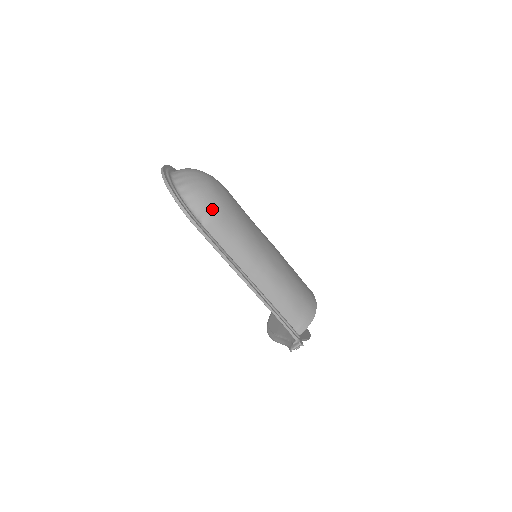
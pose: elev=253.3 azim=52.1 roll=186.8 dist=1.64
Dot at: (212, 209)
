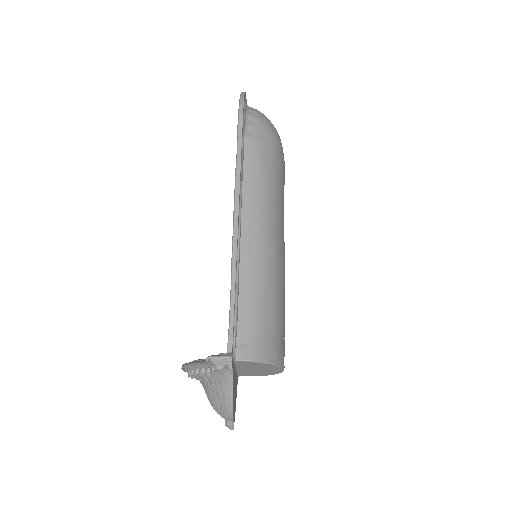
Dot at: (266, 136)
